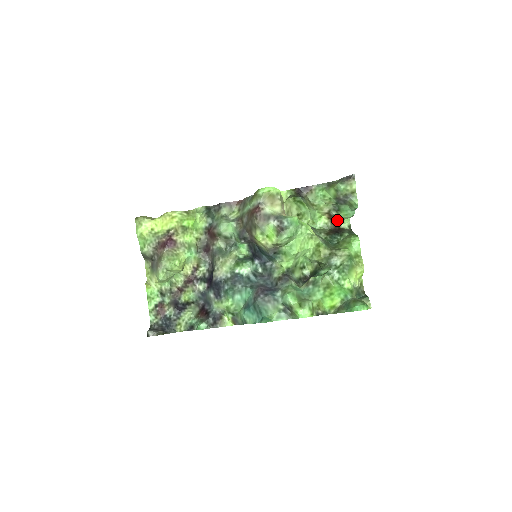
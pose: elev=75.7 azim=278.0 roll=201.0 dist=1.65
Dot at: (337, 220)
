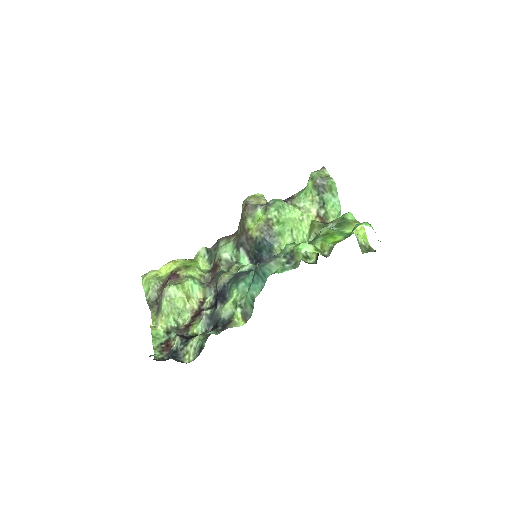
Dot at: (329, 221)
